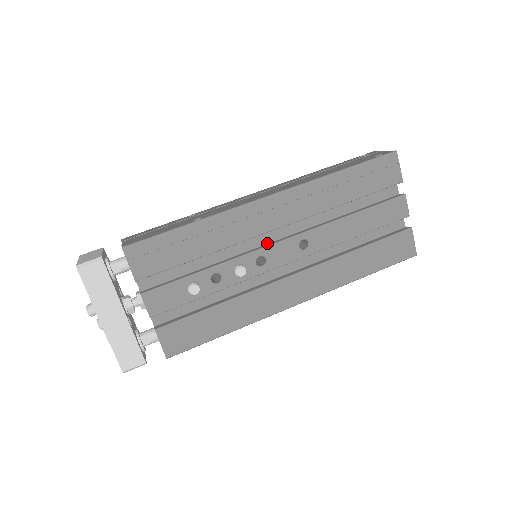
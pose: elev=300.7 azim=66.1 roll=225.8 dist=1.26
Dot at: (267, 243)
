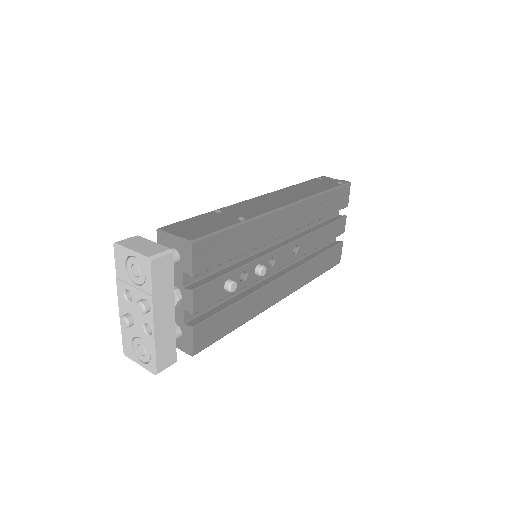
Dot at: (271, 246)
